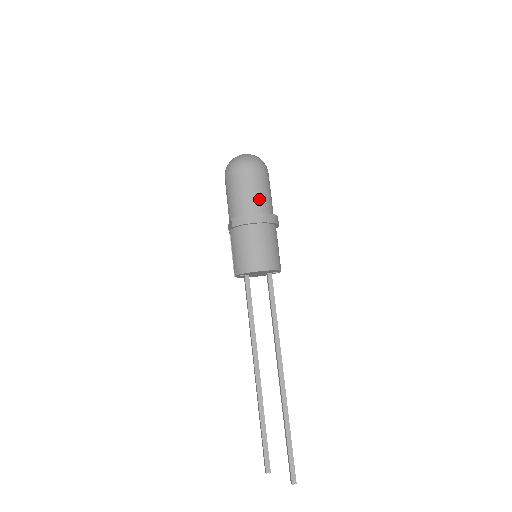
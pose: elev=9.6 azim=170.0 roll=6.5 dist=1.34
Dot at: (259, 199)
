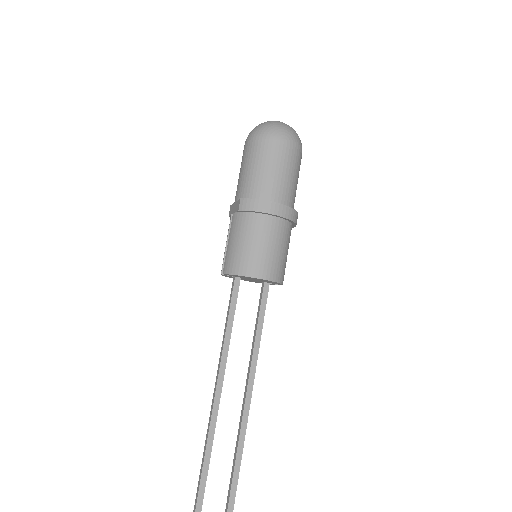
Dot at: (283, 185)
